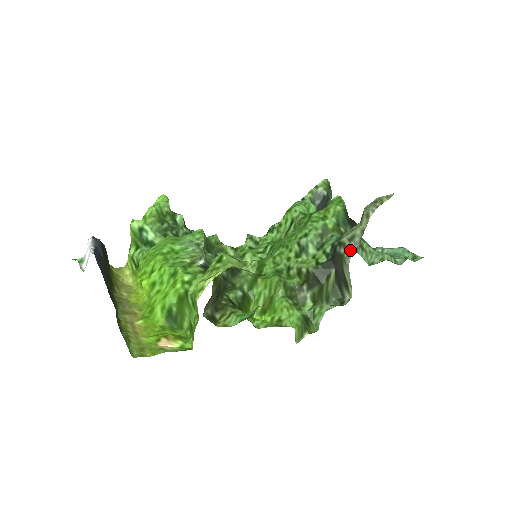
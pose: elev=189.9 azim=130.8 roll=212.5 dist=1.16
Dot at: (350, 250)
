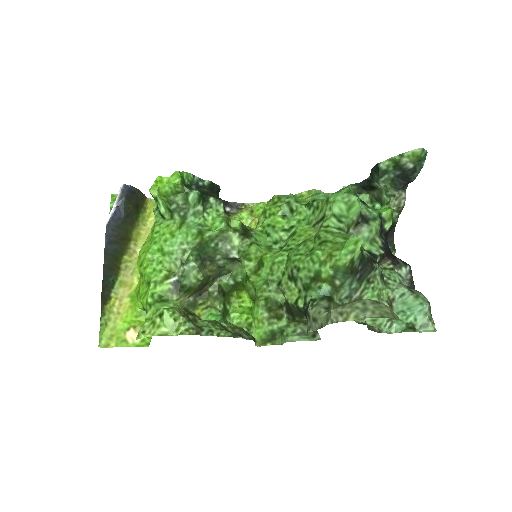
Dot at: (310, 327)
